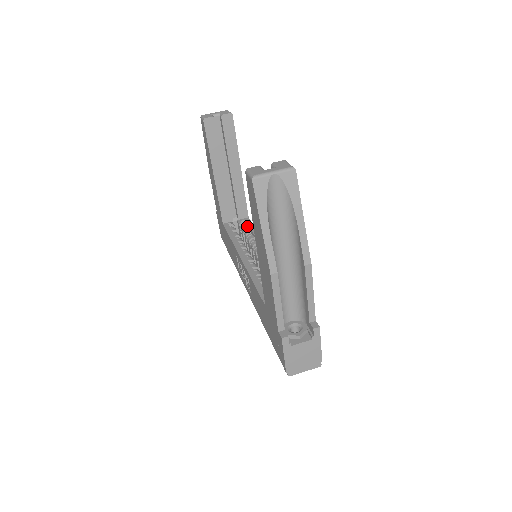
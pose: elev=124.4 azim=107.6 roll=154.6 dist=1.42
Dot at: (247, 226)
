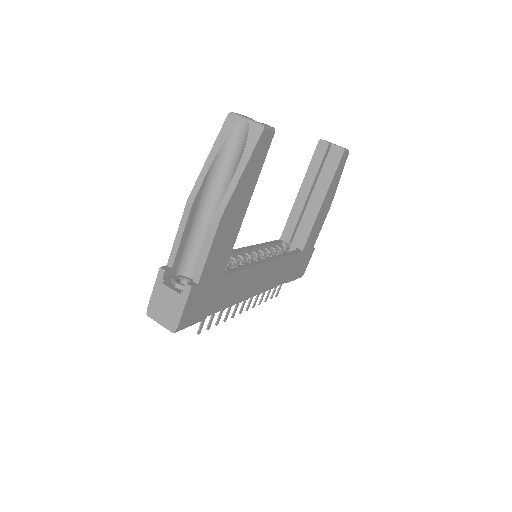
Dot at: occluded
